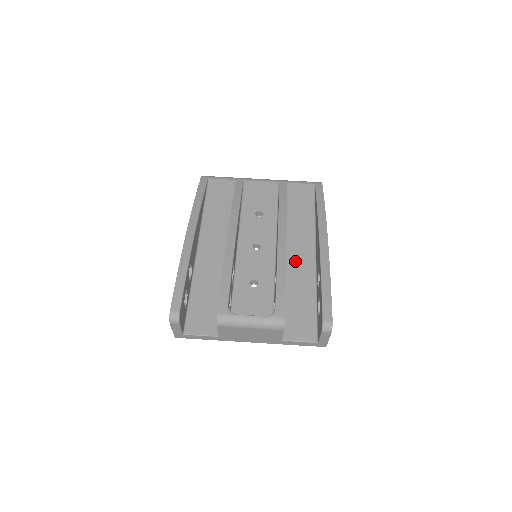
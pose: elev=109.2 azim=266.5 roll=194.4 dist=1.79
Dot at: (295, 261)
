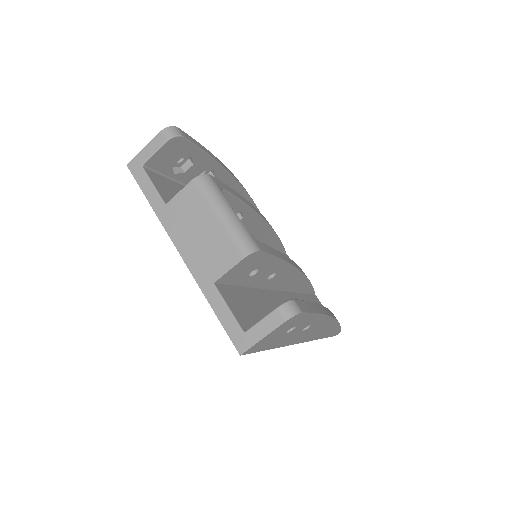
Dot at: (281, 301)
